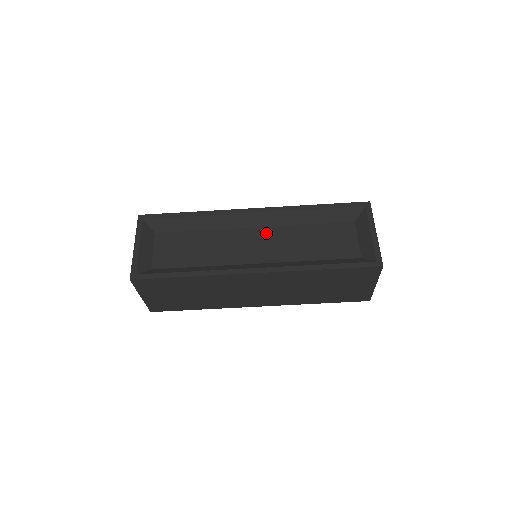
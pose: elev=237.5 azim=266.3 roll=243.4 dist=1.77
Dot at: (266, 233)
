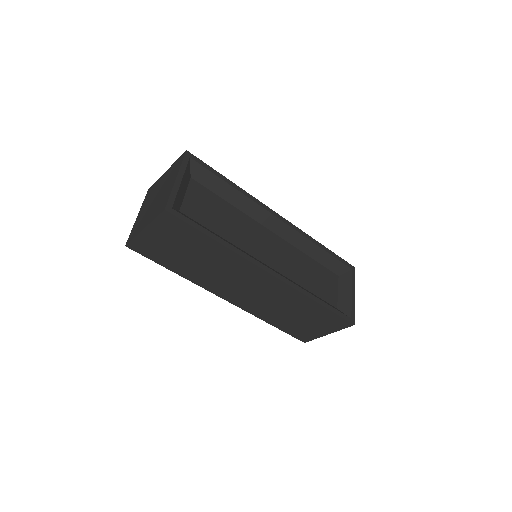
Dot at: (280, 243)
